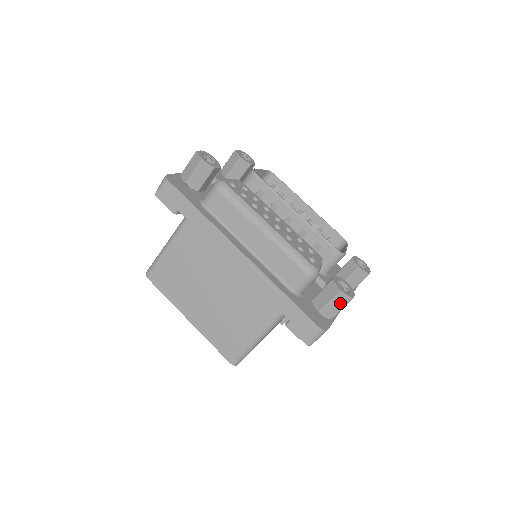
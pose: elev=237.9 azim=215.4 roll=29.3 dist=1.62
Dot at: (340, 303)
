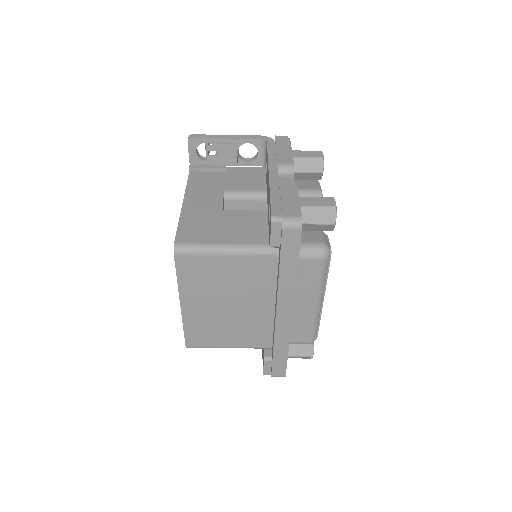
Dot at: (303, 358)
